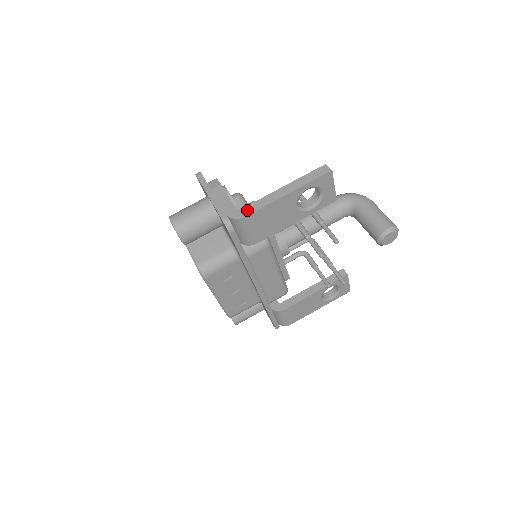
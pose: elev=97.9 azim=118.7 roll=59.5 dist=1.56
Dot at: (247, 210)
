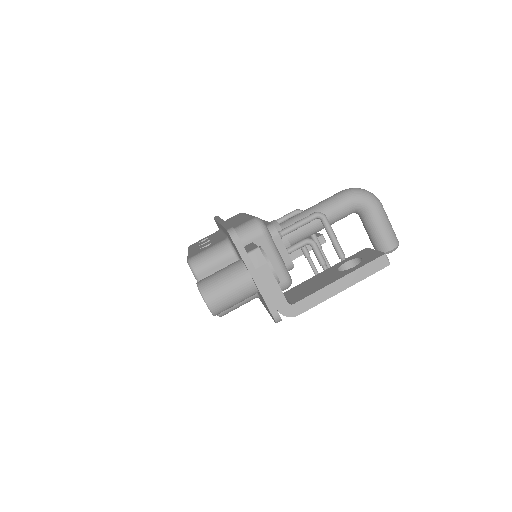
Dot at: (300, 307)
